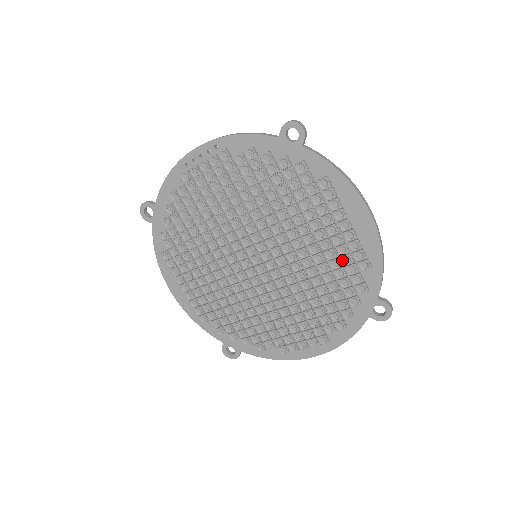
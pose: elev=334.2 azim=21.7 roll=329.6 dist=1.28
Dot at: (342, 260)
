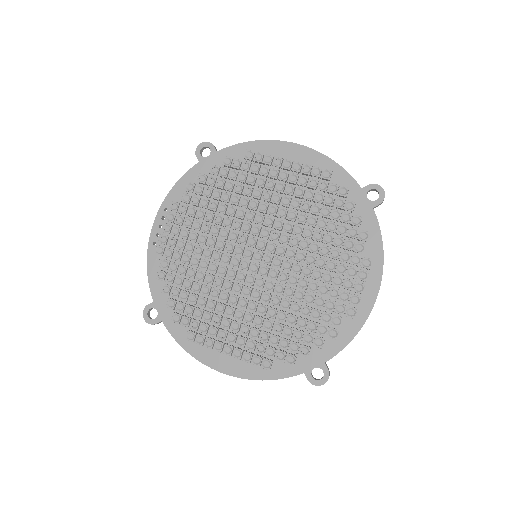
Dot at: (310, 187)
